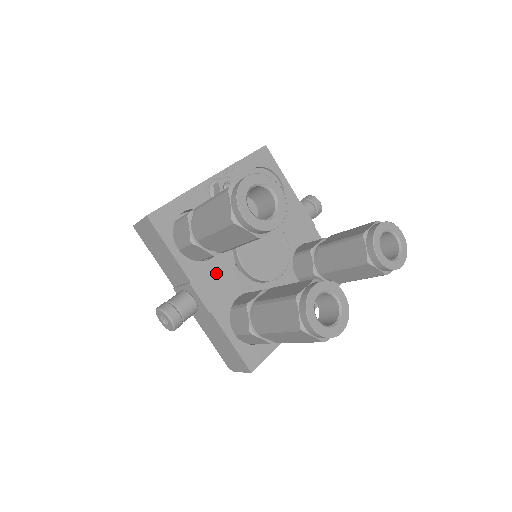
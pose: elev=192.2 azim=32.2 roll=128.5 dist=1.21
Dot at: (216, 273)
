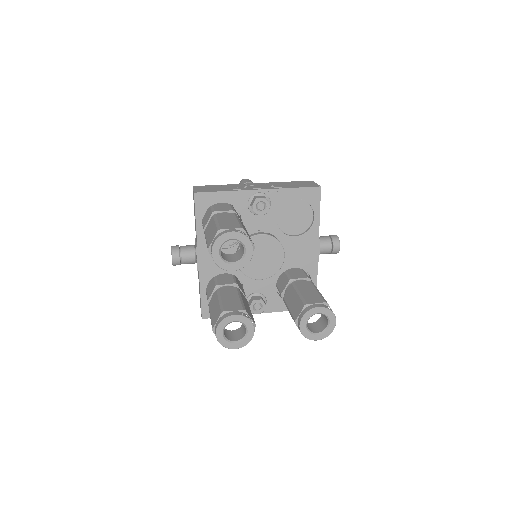
Dot at: occluded
